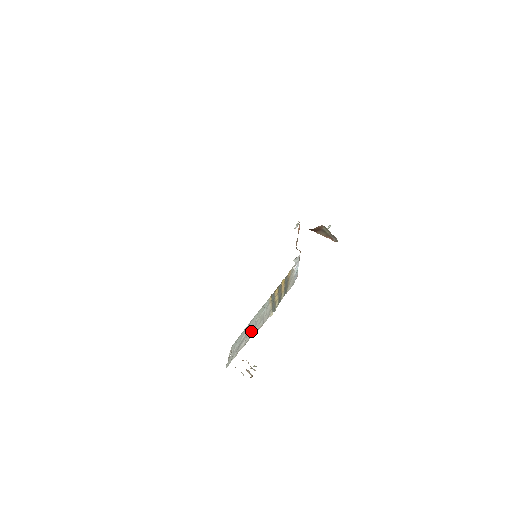
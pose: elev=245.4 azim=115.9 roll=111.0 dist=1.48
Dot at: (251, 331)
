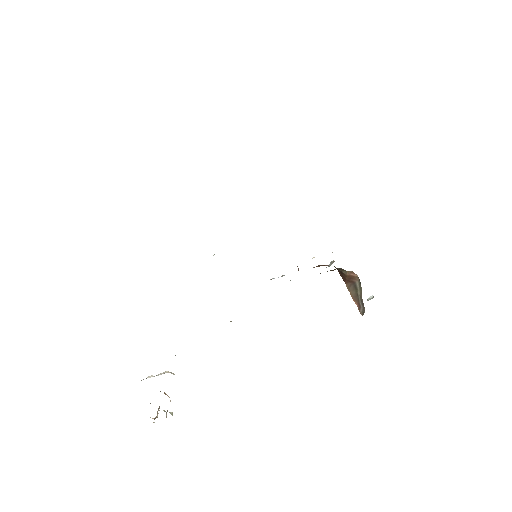
Dot at: occluded
